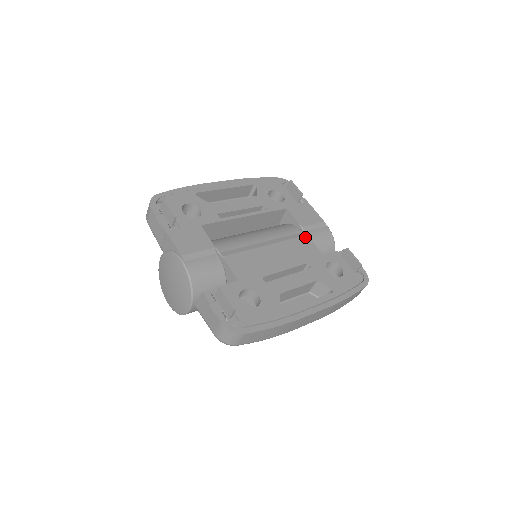
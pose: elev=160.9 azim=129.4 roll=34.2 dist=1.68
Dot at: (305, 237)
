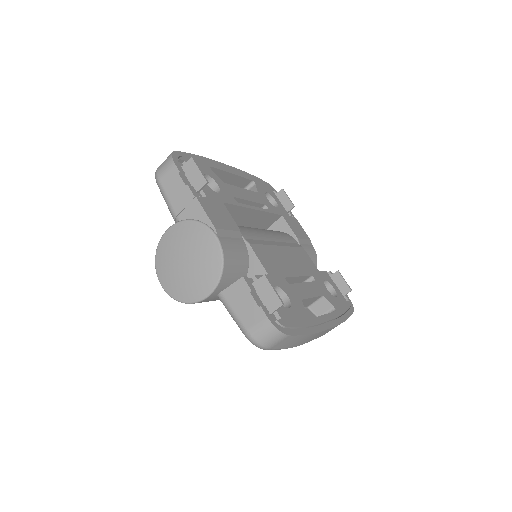
Dot at: (302, 249)
